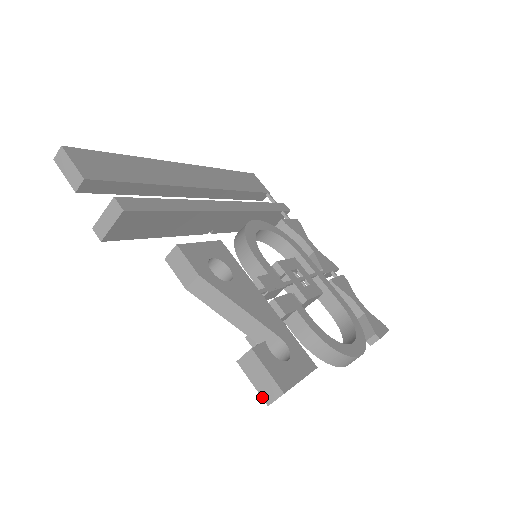
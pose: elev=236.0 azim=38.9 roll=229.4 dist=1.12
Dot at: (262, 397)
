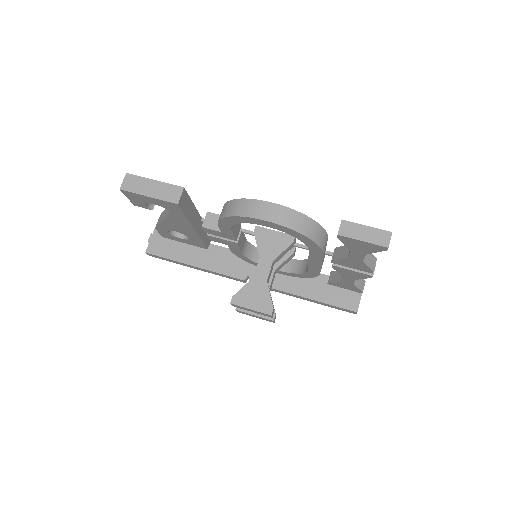
Dot at: (123, 192)
